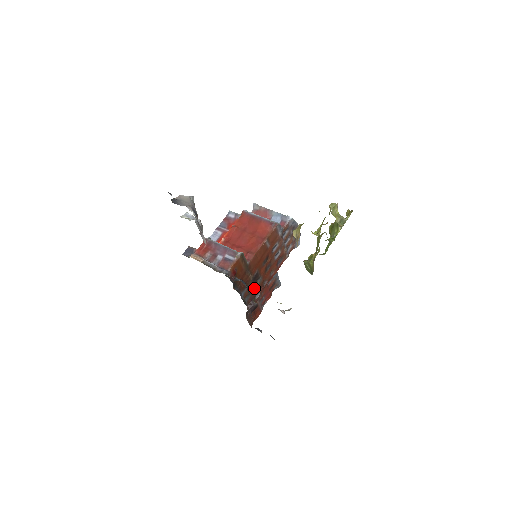
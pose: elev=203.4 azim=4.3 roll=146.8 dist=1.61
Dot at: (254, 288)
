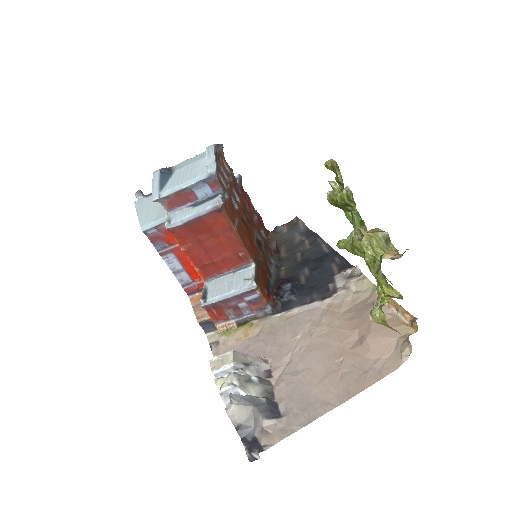
Dot at: (263, 245)
